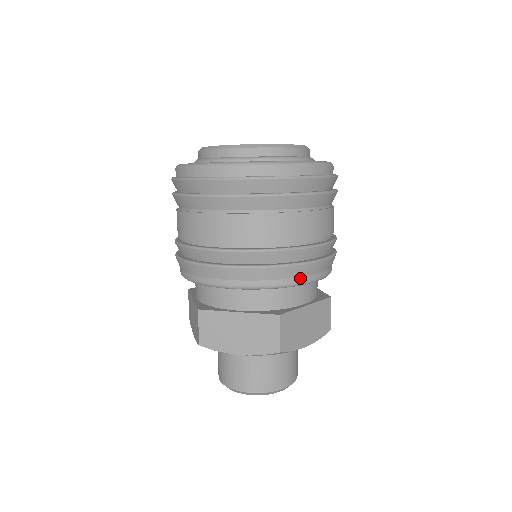
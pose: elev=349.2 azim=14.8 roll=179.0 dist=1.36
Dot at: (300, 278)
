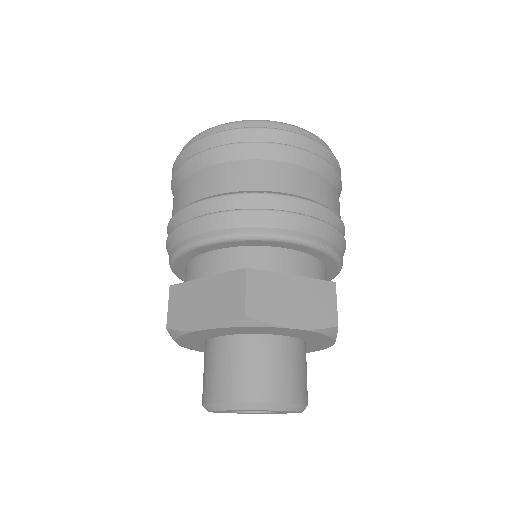
Dot at: (341, 254)
